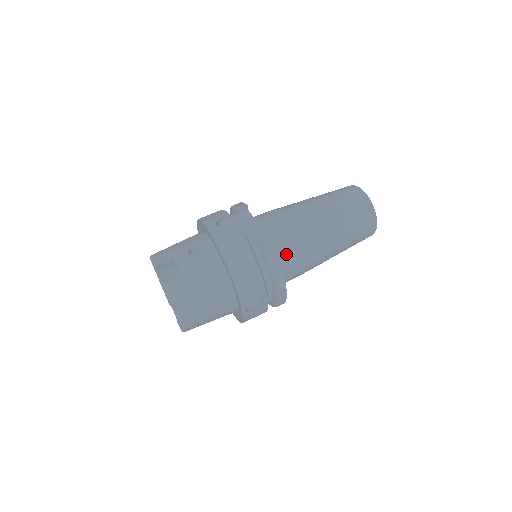
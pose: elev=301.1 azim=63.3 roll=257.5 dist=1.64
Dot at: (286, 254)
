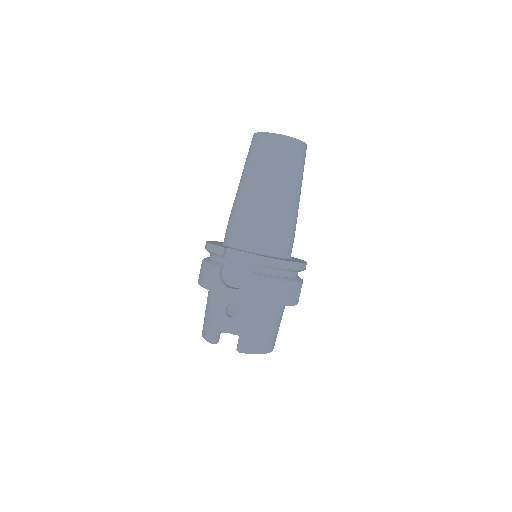
Dot at: (281, 244)
